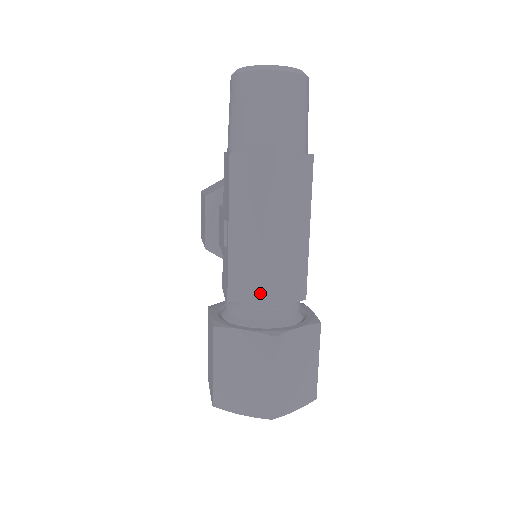
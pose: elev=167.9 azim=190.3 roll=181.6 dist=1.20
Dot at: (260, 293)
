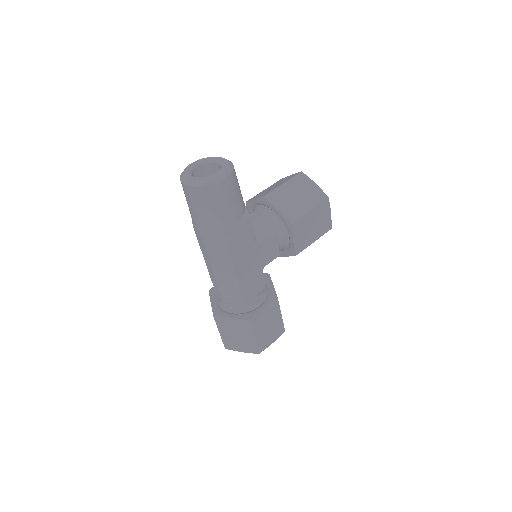
Dot at: (215, 290)
